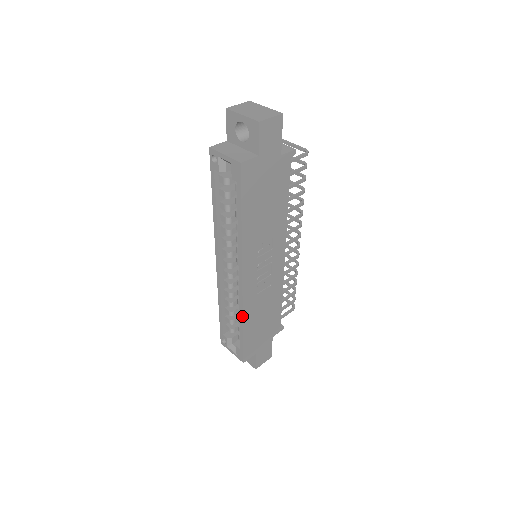
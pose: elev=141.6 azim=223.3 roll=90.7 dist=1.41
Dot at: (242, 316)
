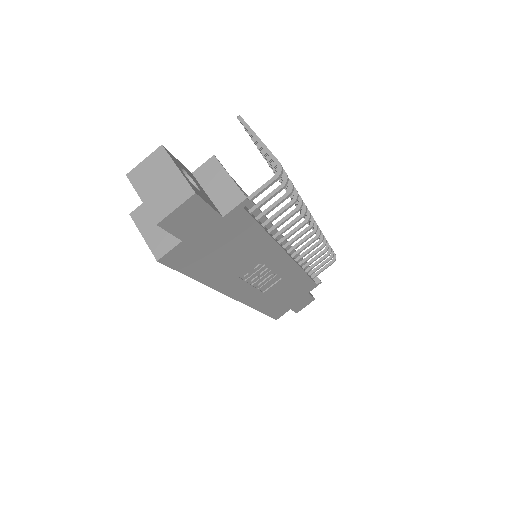
Dot at: (253, 308)
